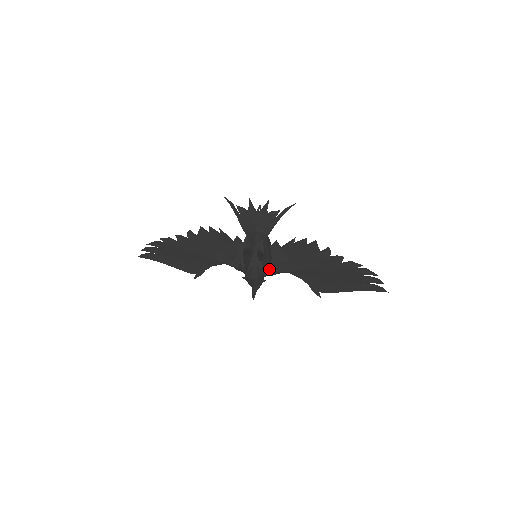
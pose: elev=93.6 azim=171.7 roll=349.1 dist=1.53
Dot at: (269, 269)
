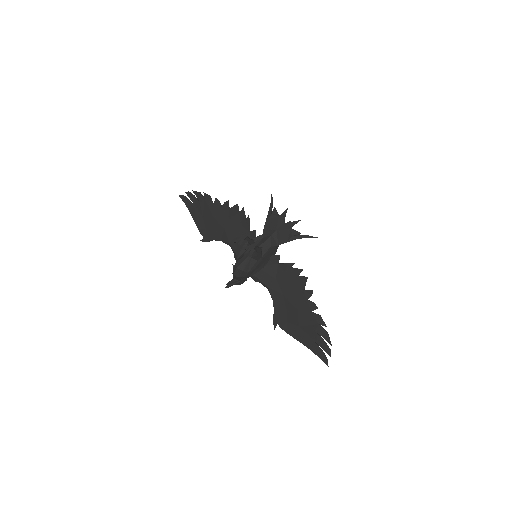
Dot at: (256, 273)
